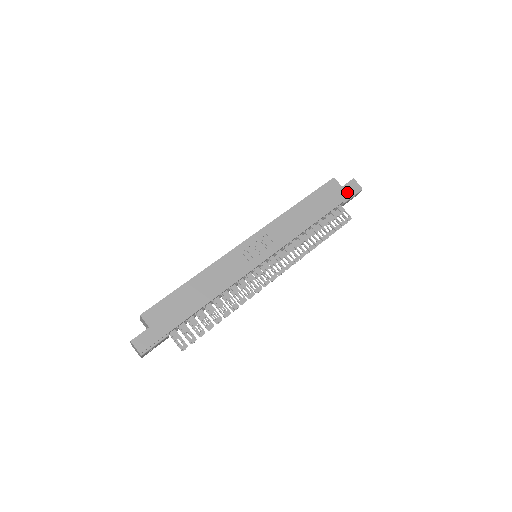
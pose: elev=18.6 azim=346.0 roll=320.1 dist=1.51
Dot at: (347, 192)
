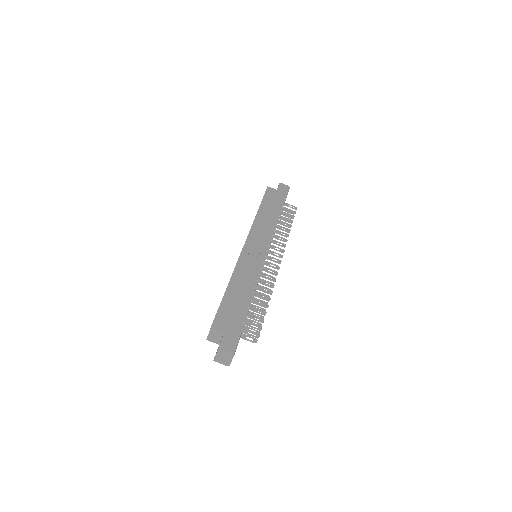
Dot at: (282, 192)
